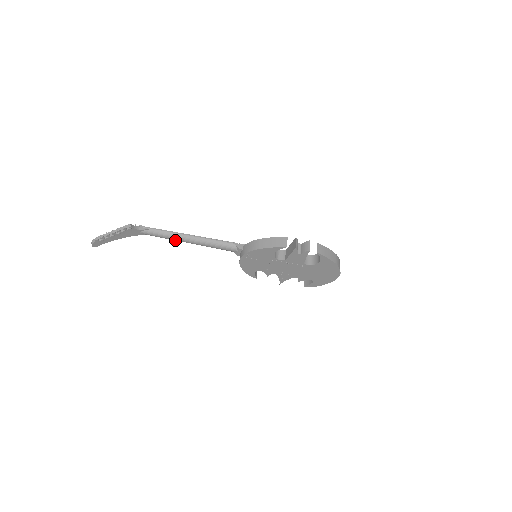
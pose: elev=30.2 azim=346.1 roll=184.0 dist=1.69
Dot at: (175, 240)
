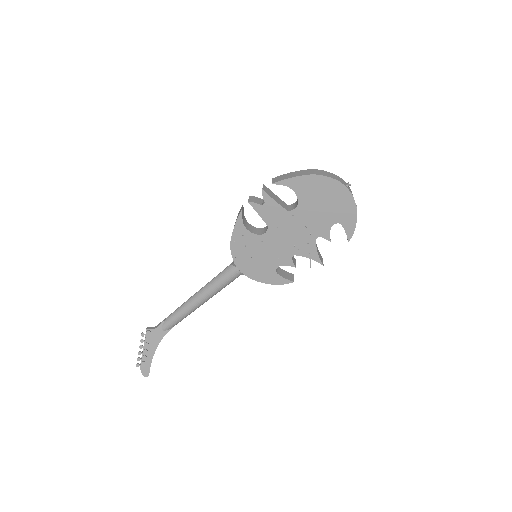
Dot at: (190, 311)
